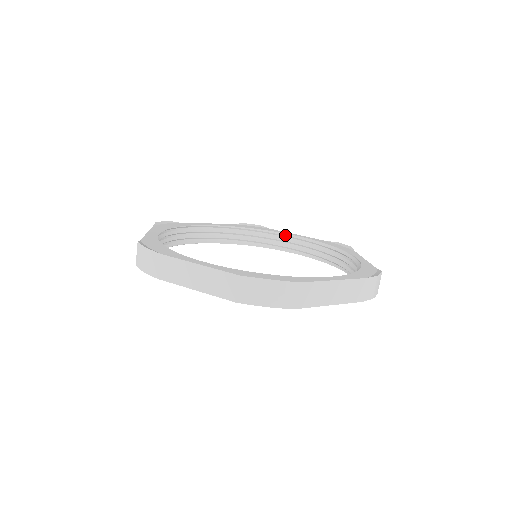
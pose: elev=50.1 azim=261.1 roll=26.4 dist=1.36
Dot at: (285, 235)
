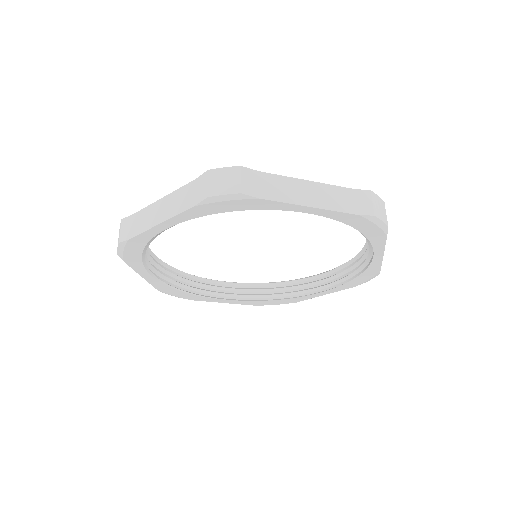
Dot at: (307, 277)
